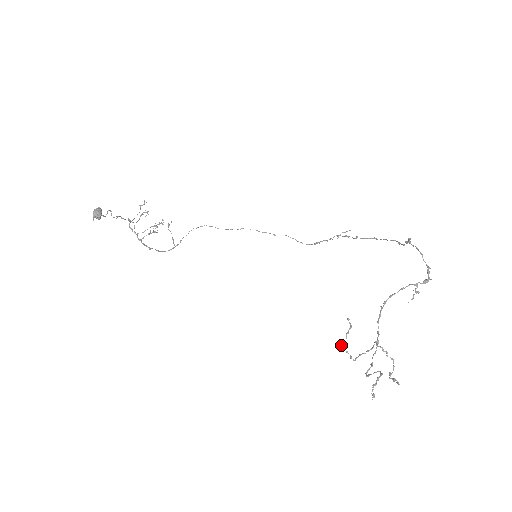
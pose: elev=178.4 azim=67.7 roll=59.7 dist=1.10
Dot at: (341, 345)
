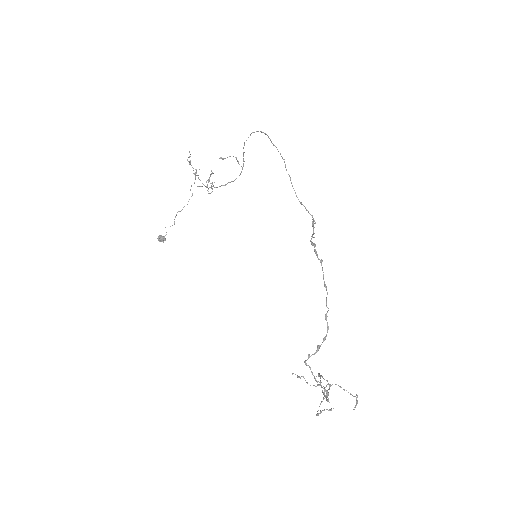
Dot at: occluded
